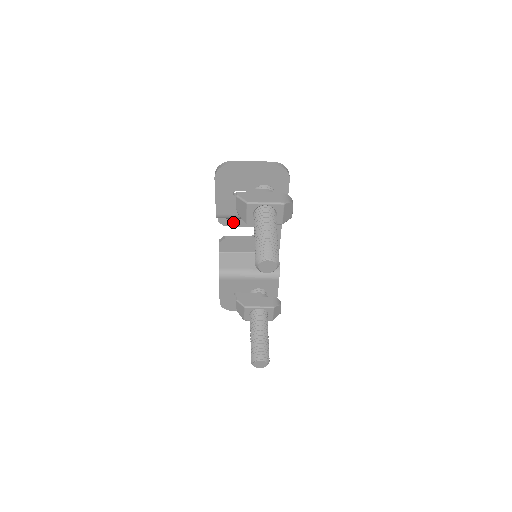
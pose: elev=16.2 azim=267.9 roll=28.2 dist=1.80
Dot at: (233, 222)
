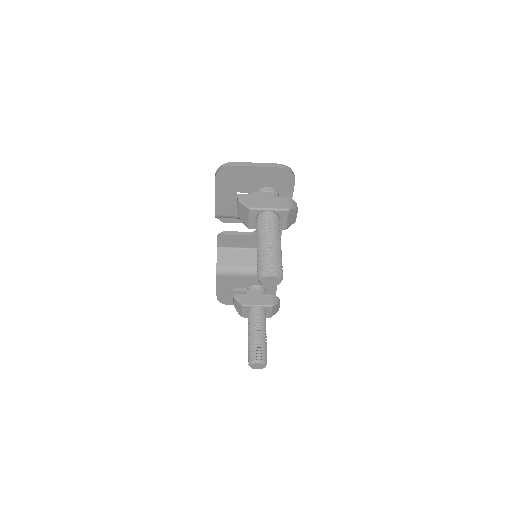
Dot at: (232, 219)
